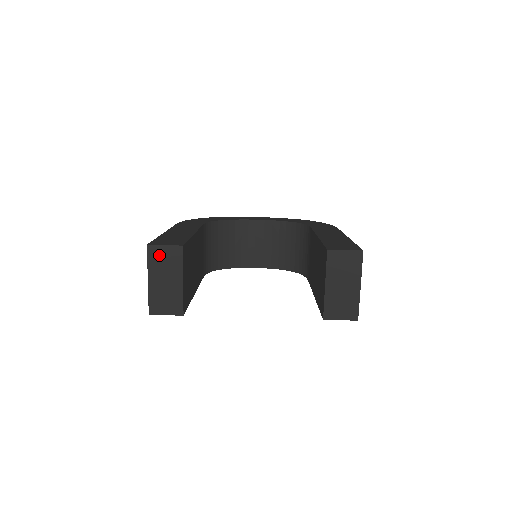
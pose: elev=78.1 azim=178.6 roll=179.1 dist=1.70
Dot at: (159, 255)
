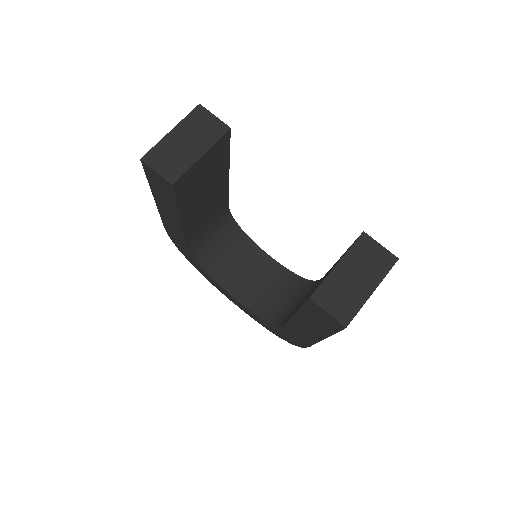
Dot at: (202, 119)
